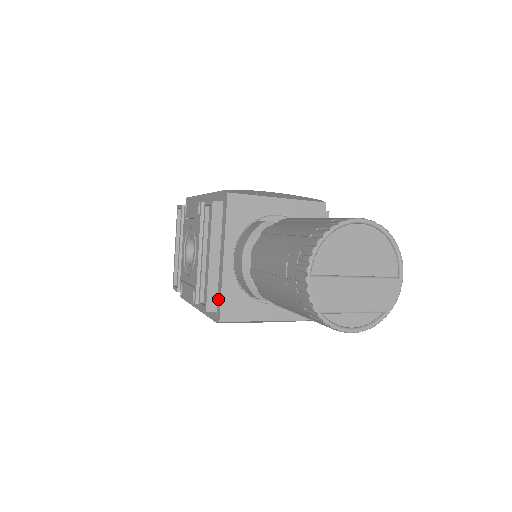
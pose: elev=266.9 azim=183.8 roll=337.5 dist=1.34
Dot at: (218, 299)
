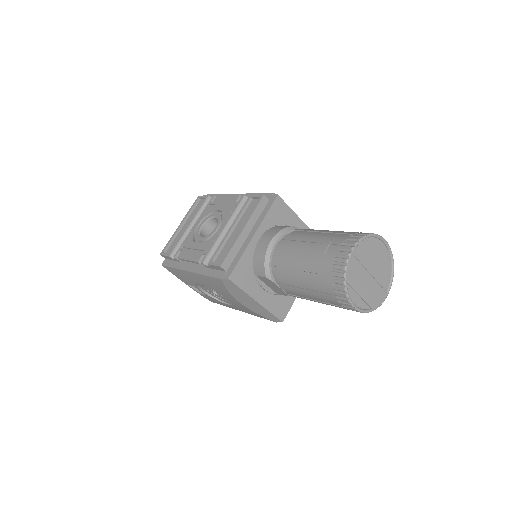
Dot at: (233, 263)
